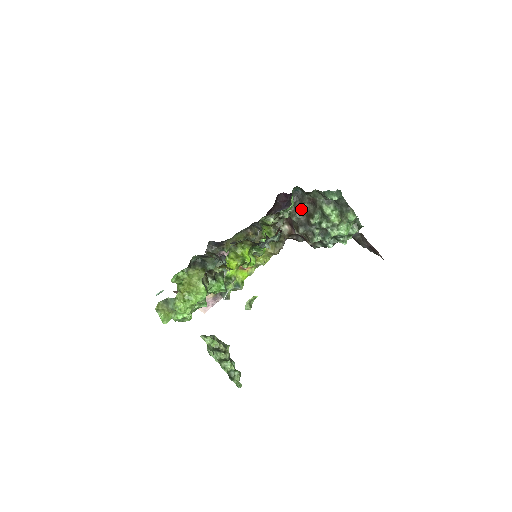
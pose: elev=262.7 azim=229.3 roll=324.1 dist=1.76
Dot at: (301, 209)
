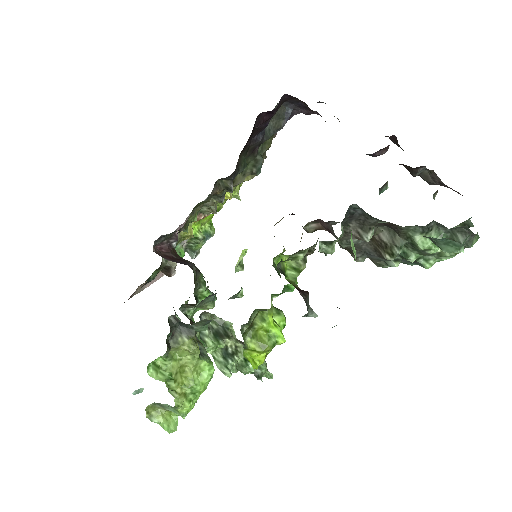
Dot at: (365, 241)
